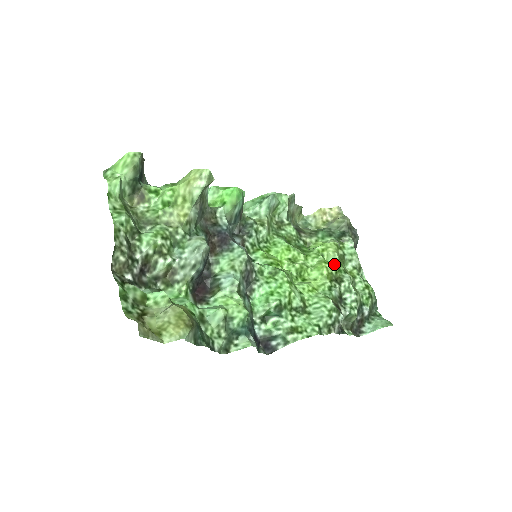
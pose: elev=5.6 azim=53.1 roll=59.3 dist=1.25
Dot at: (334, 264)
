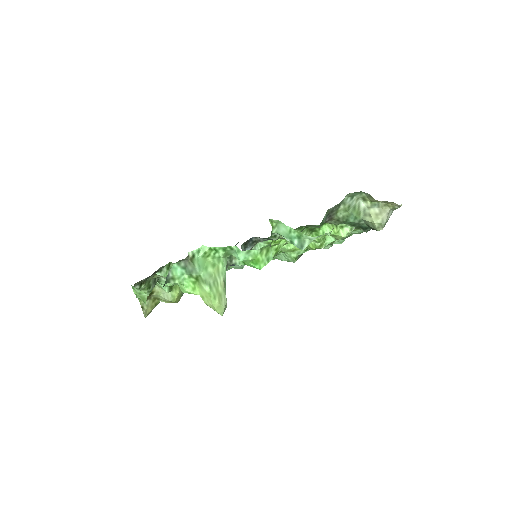
Dot at: (327, 244)
